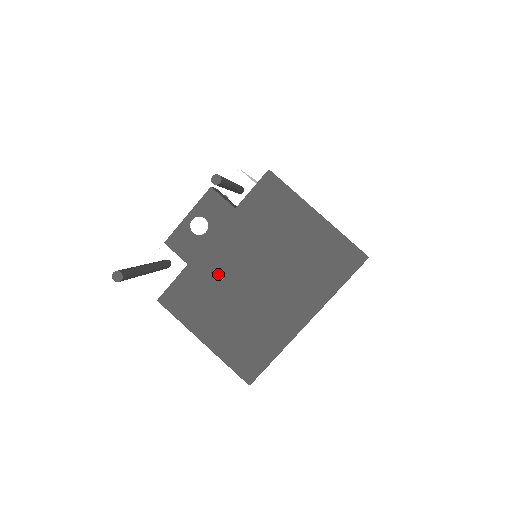
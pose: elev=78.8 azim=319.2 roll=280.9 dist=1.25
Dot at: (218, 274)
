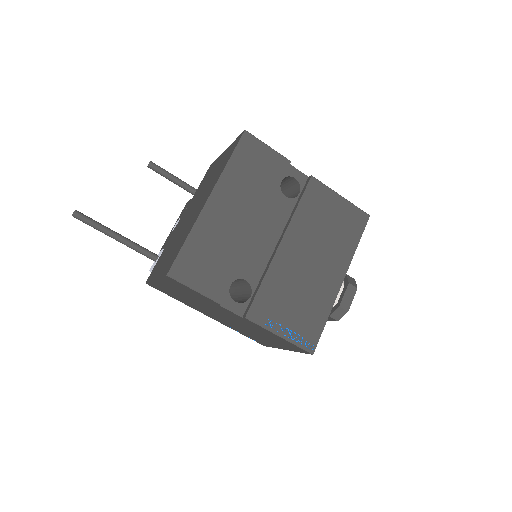
Dot at: (175, 234)
